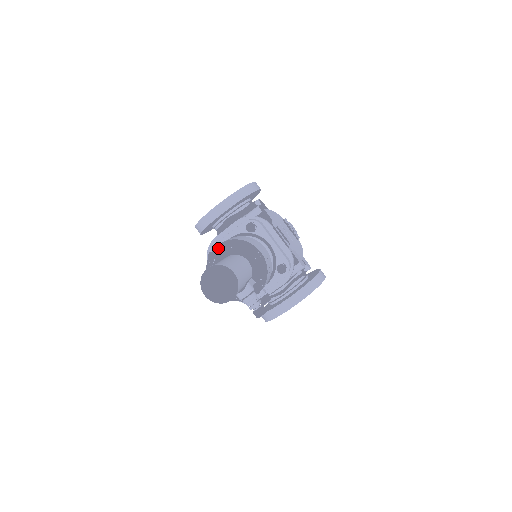
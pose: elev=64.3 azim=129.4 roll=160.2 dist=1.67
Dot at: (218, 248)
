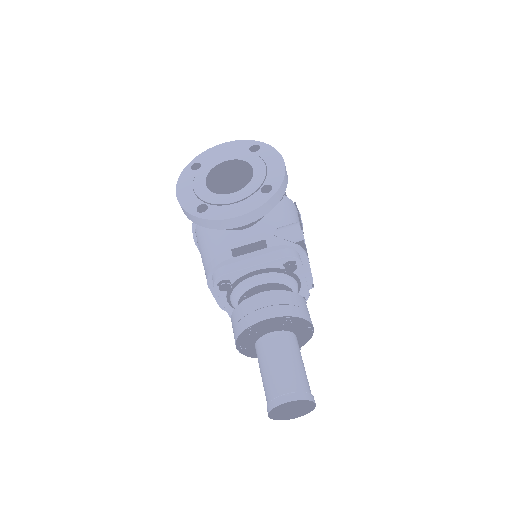
Dot at: (266, 321)
